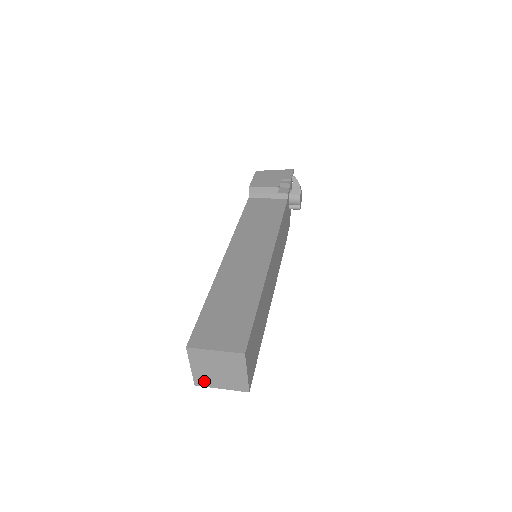
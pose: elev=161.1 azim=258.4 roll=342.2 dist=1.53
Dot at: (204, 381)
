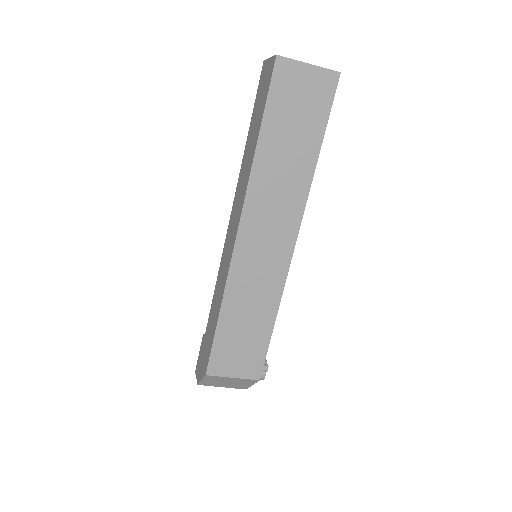
Dot at: occluded
